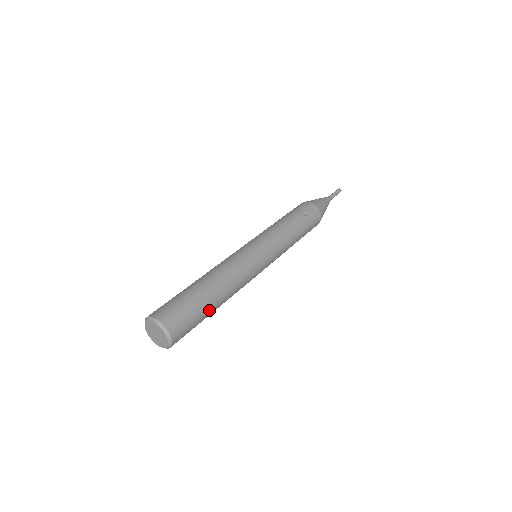
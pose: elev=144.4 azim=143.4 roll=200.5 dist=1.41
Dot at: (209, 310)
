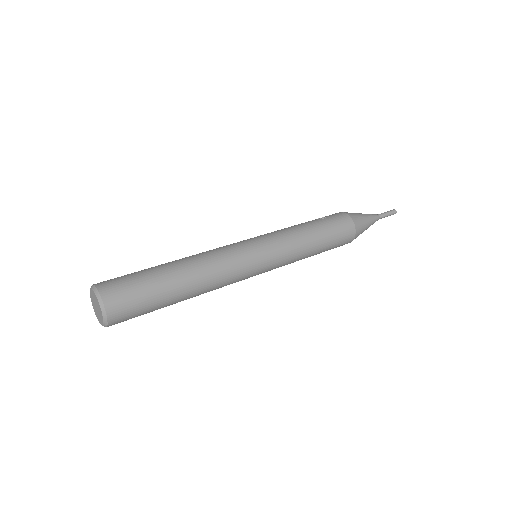
Dot at: (164, 282)
